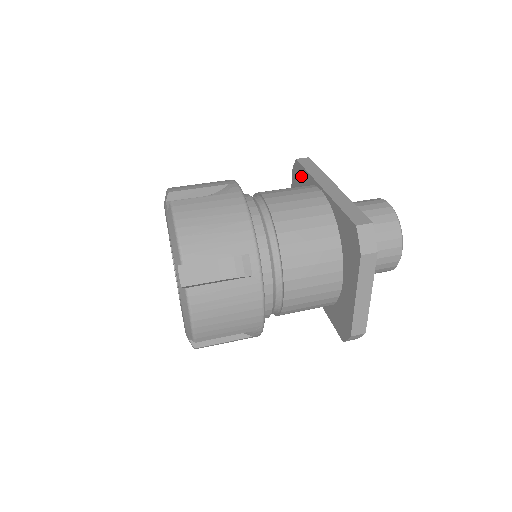
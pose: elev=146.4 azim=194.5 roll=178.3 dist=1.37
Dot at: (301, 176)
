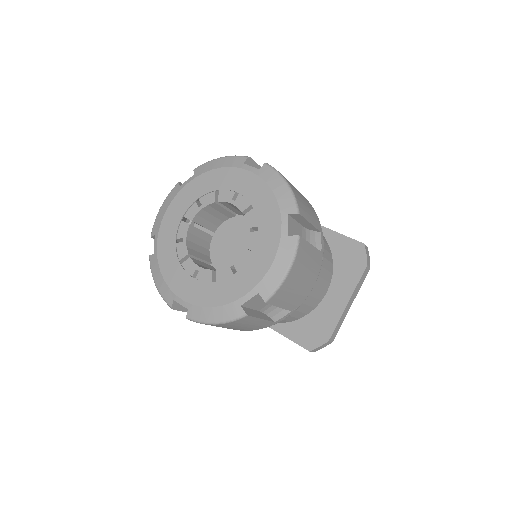
Dot at: occluded
